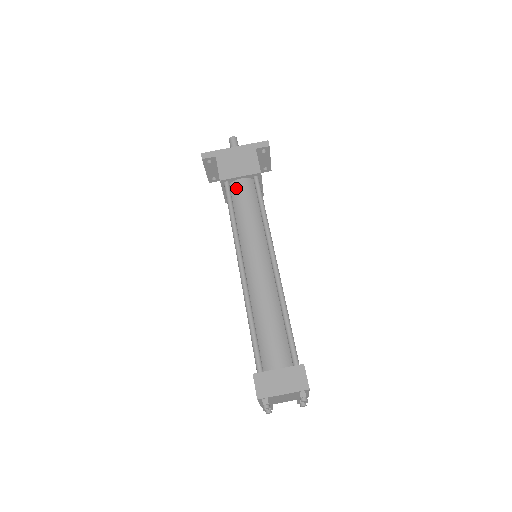
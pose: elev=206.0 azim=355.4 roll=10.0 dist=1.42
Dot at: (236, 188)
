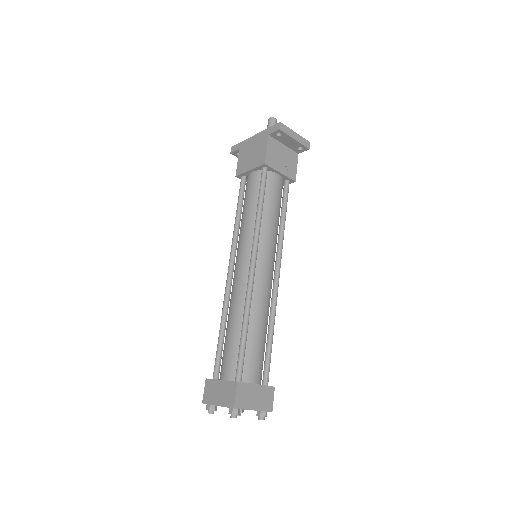
Dot at: (247, 183)
